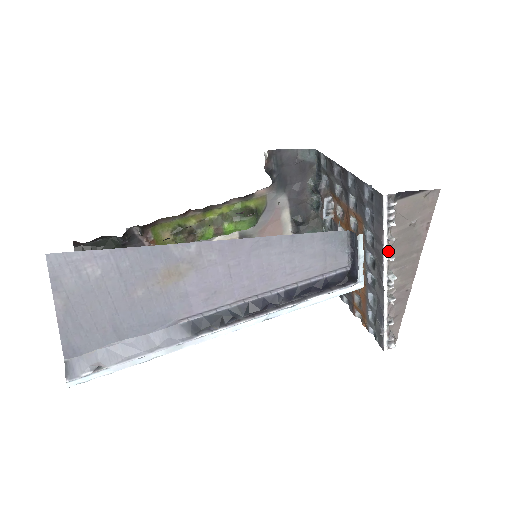
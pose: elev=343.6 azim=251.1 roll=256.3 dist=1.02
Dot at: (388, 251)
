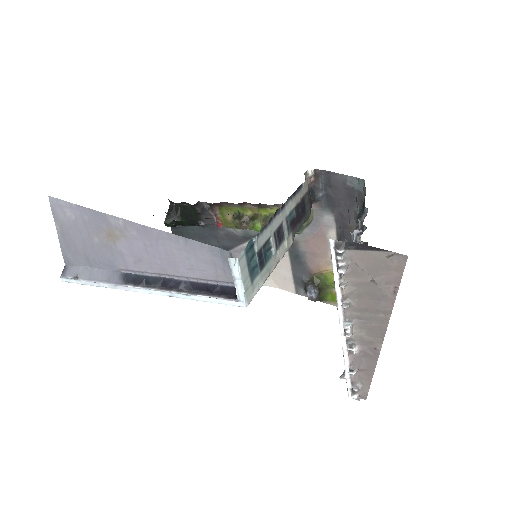
Dot at: (344, 297)
